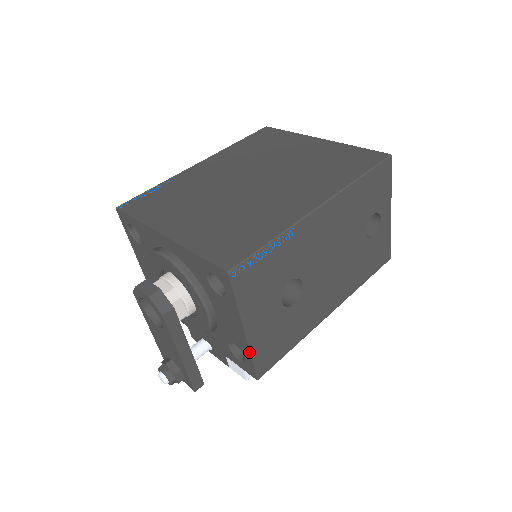
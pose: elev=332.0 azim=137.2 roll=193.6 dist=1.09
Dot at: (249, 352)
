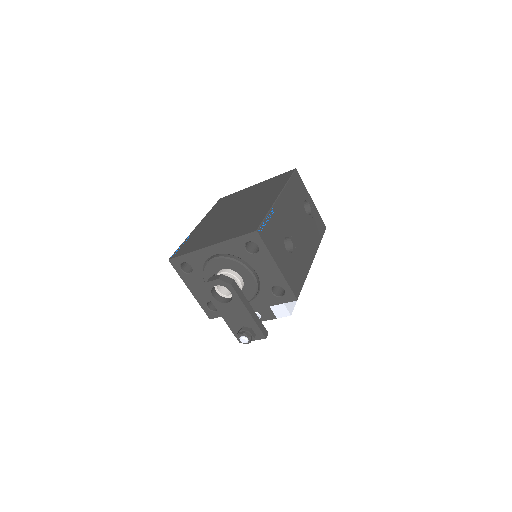
Dot at: (285, 280)
